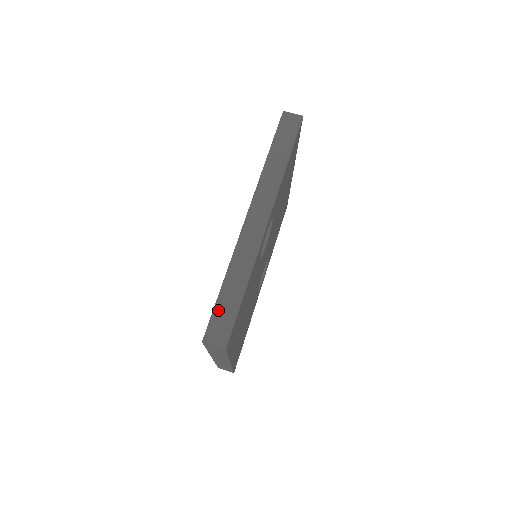
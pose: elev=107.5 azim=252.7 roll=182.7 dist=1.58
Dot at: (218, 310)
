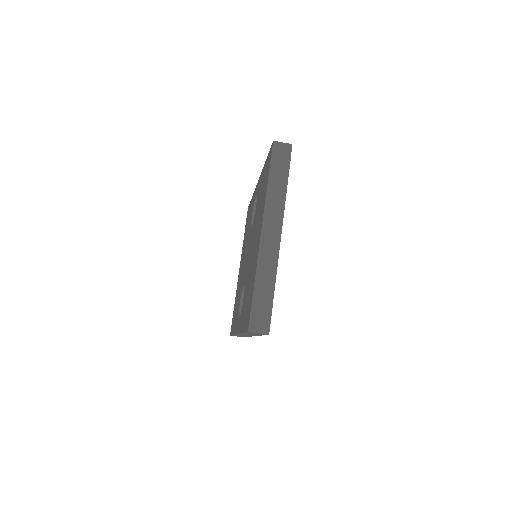
Dot at: occluded
